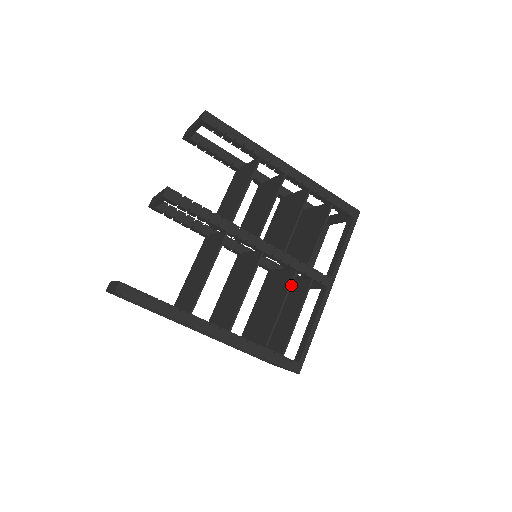
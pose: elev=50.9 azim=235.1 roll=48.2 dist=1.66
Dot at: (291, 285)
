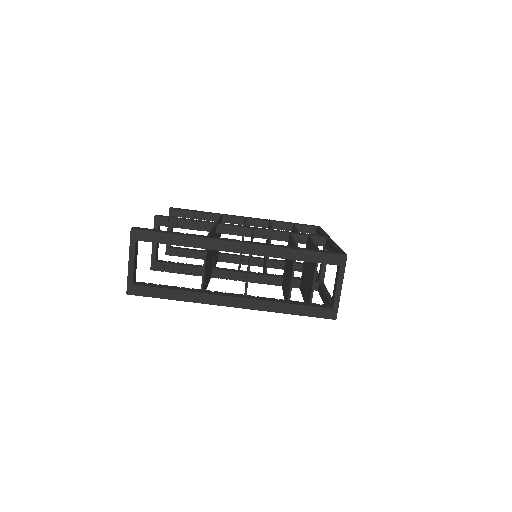
Dot at: occluded
